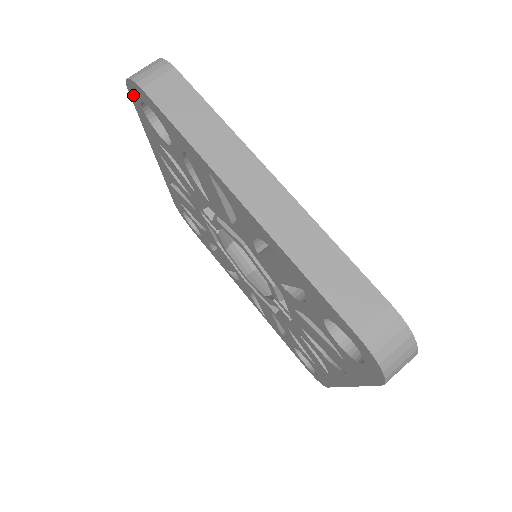
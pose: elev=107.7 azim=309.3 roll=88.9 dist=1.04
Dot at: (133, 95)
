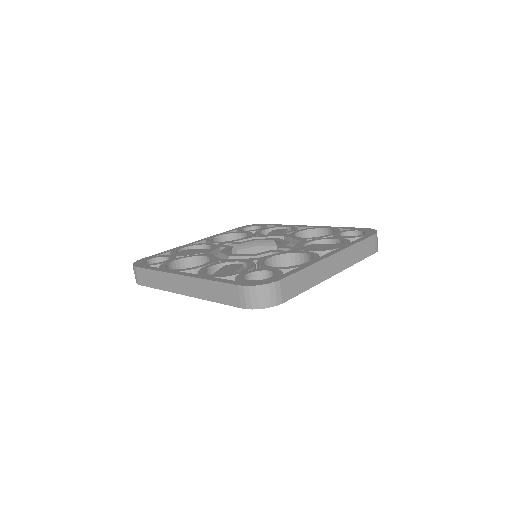
Dot at: occluded
